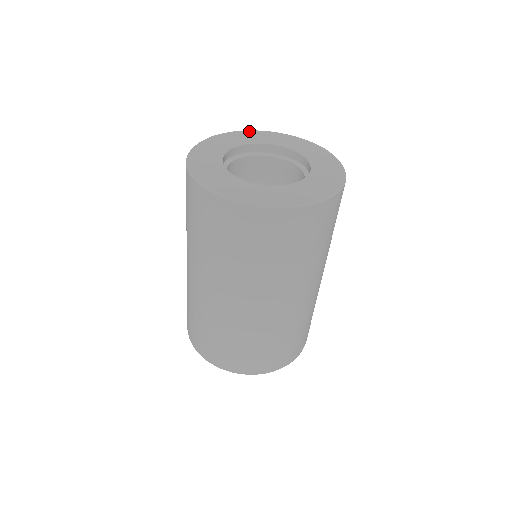
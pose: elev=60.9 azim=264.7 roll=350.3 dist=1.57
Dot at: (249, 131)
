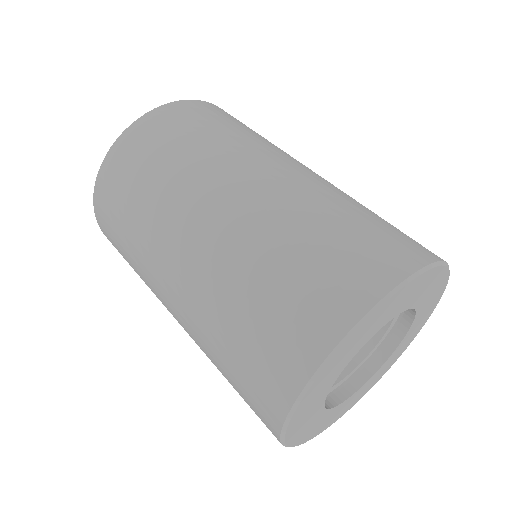
Dot at: occluded
